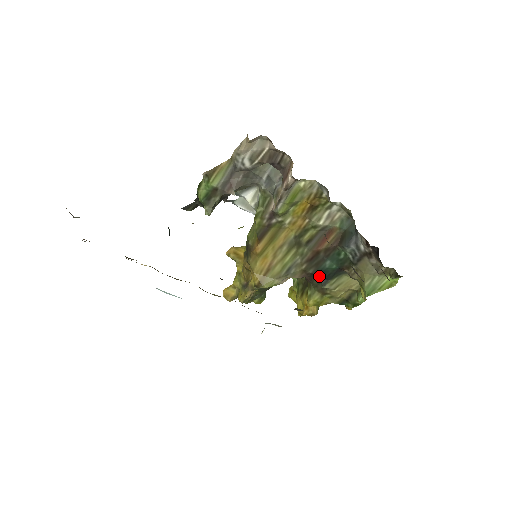
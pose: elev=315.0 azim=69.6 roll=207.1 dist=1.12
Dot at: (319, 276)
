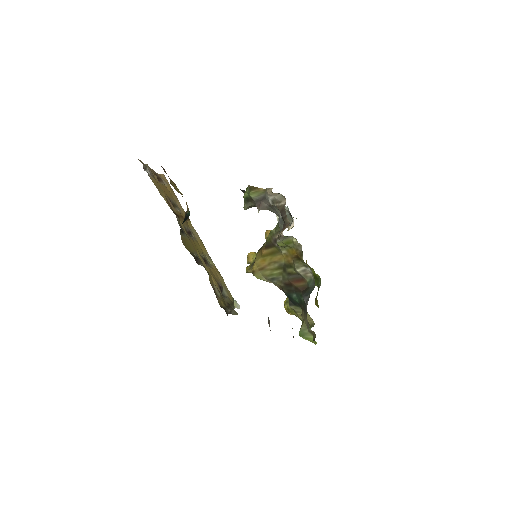
Dot at: occluded
